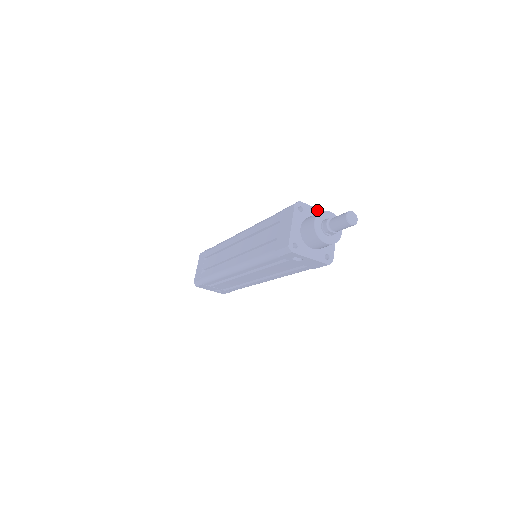
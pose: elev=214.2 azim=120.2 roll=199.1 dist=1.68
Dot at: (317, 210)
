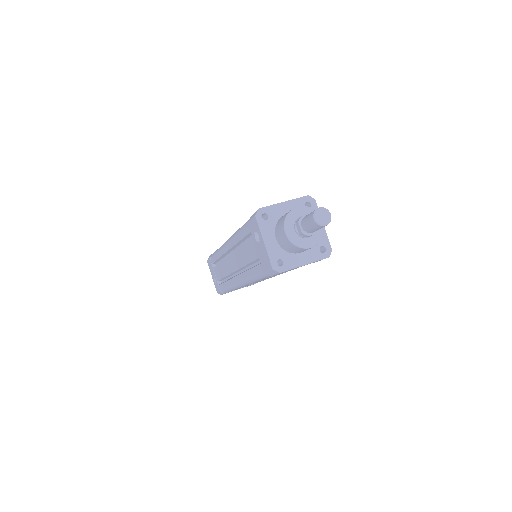
Dot at: occluded
